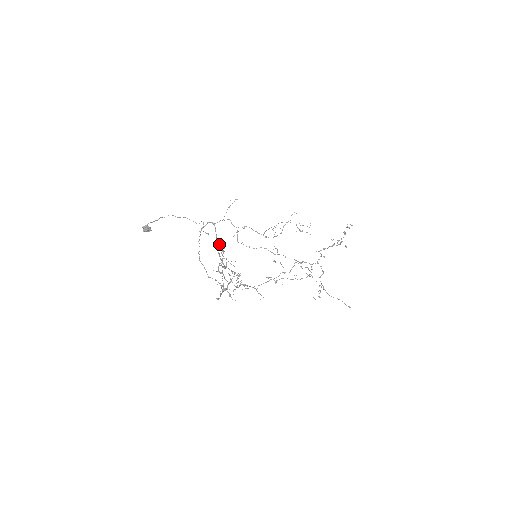
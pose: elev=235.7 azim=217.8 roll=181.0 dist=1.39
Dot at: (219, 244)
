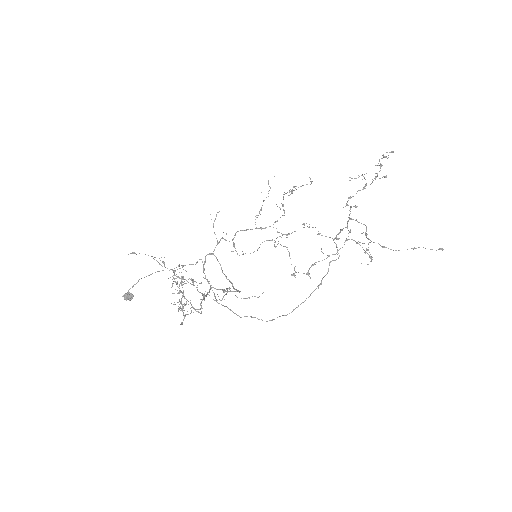
Dot at: (154, 257)
